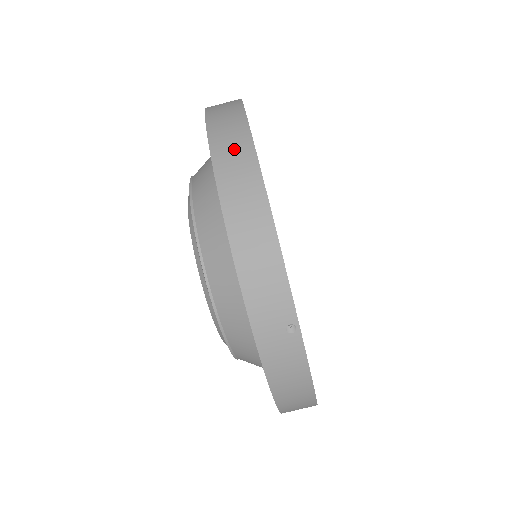
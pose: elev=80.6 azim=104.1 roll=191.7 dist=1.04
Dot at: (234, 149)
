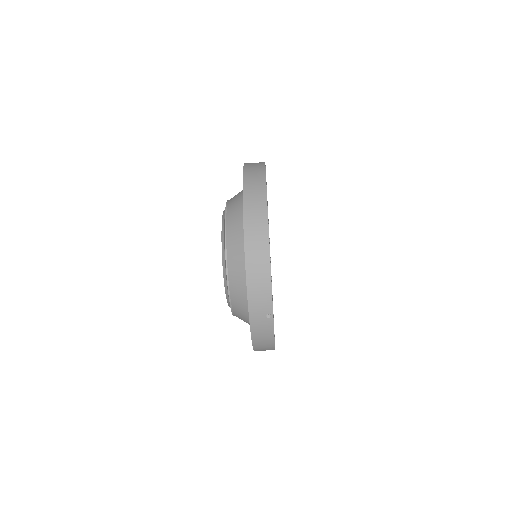
Dot at: (257, 216)
